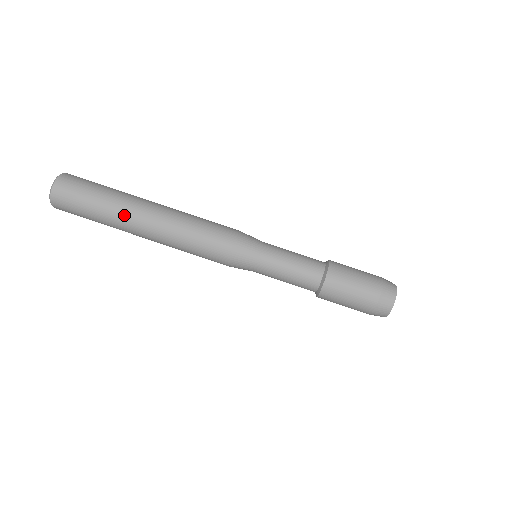
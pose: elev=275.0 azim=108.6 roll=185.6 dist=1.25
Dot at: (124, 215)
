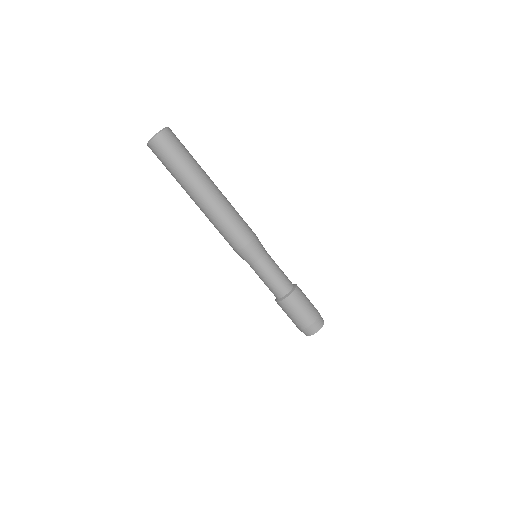
Dot at: (188, 187)
